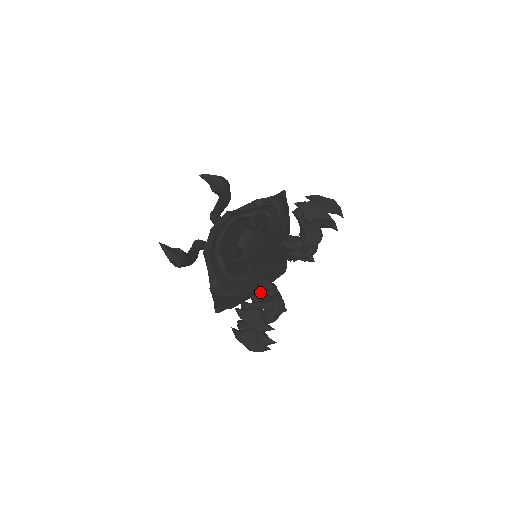
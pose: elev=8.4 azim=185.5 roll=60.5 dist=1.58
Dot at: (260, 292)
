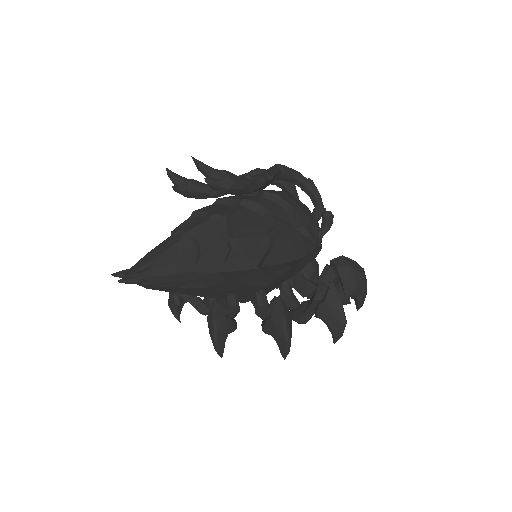
Dot at: occluded
